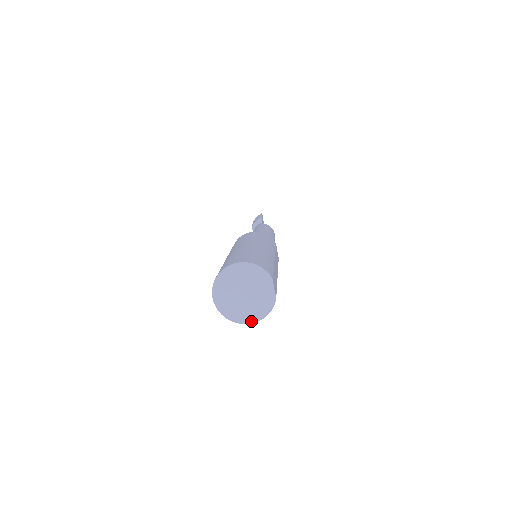
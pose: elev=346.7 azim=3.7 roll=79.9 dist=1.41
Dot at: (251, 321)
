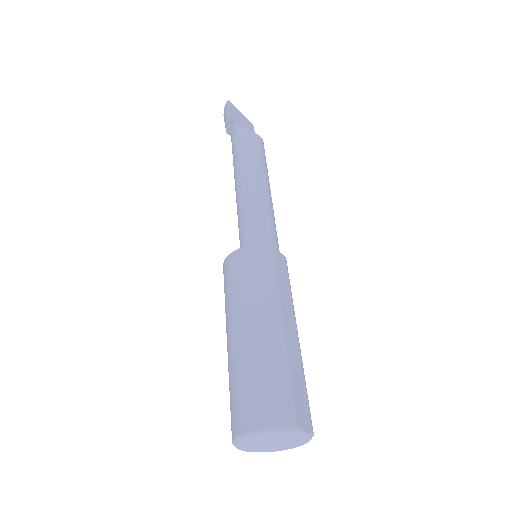
Dot at: occluded
